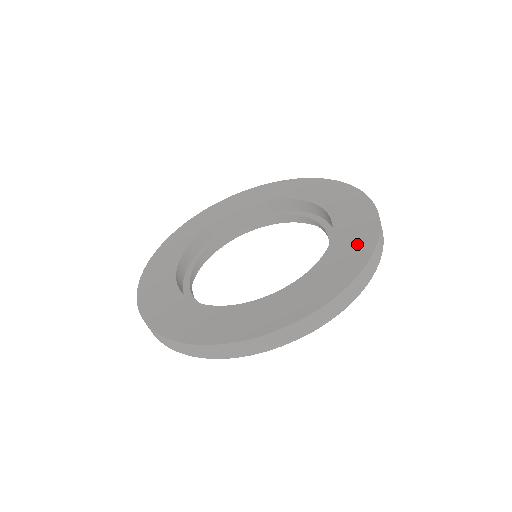
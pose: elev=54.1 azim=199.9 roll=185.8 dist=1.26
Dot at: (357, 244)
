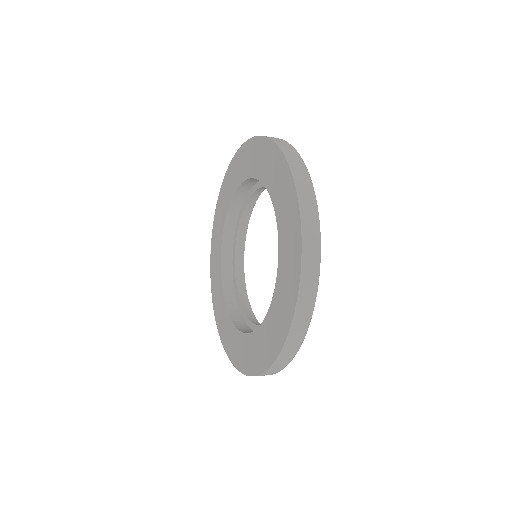
Dot at: (259, 355)
